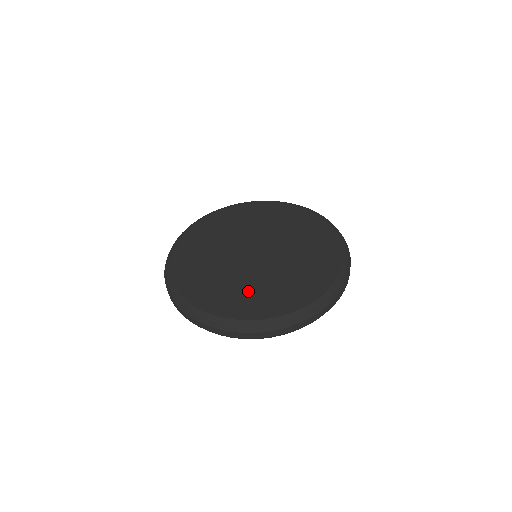
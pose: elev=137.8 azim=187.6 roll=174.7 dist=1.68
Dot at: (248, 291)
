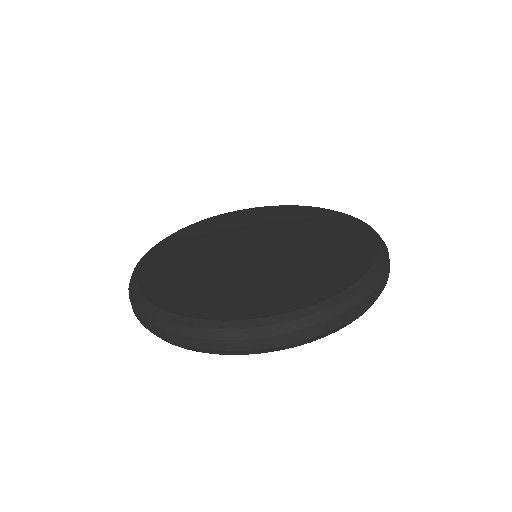
Dot at: (300, 274)
